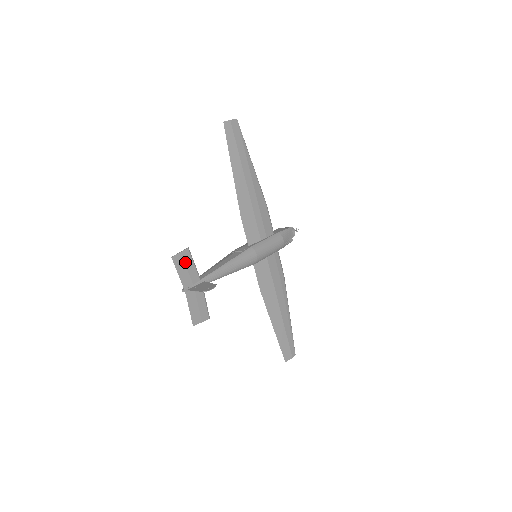
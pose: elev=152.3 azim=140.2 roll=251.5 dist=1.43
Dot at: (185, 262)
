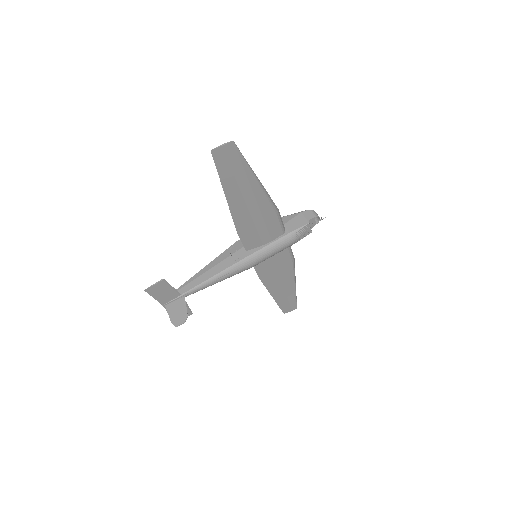
Dot at: (161, 289)
